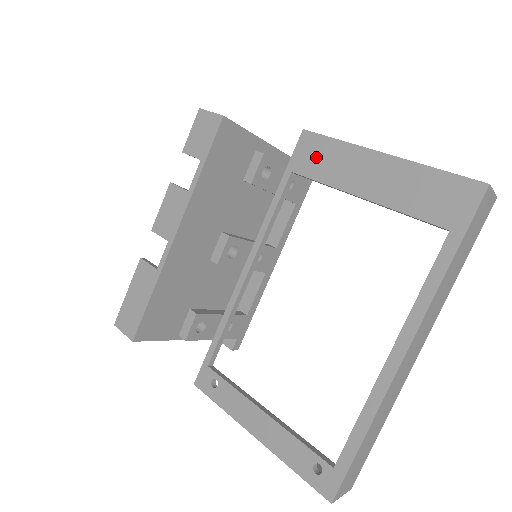
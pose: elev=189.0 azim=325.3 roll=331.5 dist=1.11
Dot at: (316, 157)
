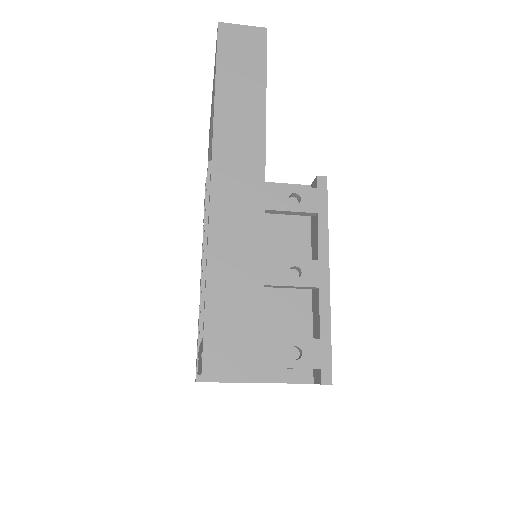
Dot at: (209, 137)
